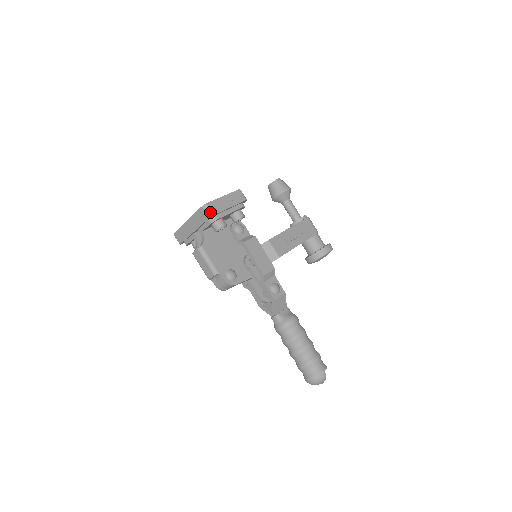
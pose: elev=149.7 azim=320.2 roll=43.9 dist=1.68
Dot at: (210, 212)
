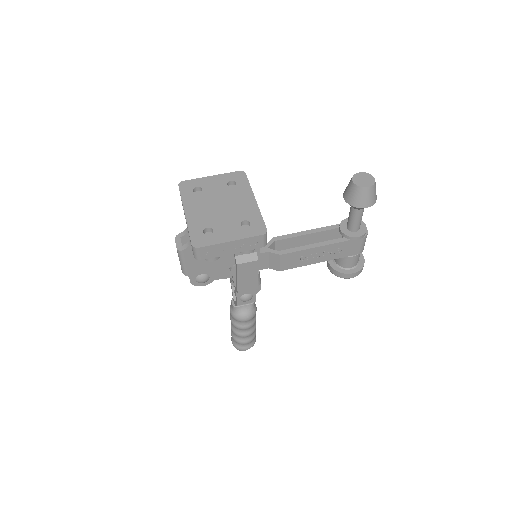
Dot at: (197, 256)
